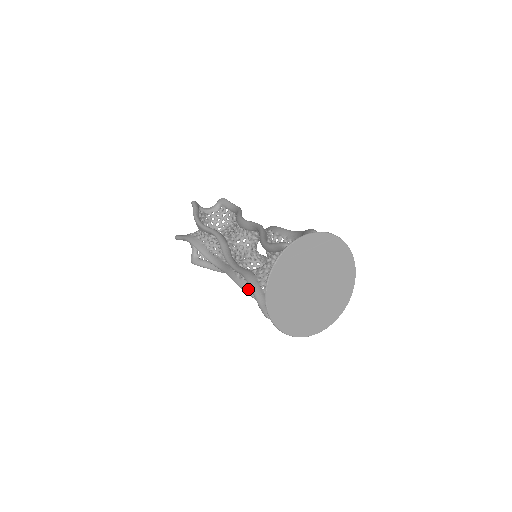
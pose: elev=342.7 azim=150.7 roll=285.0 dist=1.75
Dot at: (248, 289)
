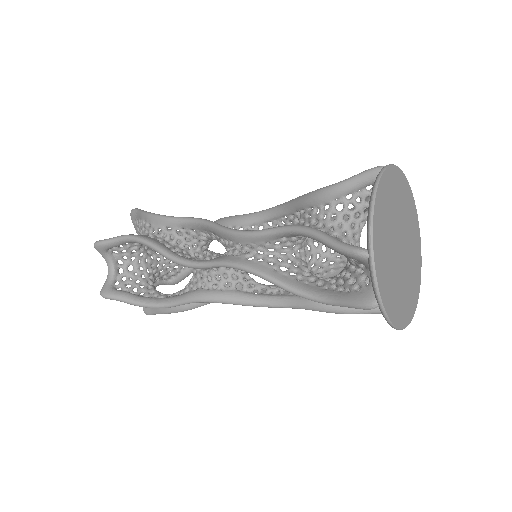
Dot at: (268, 270)
